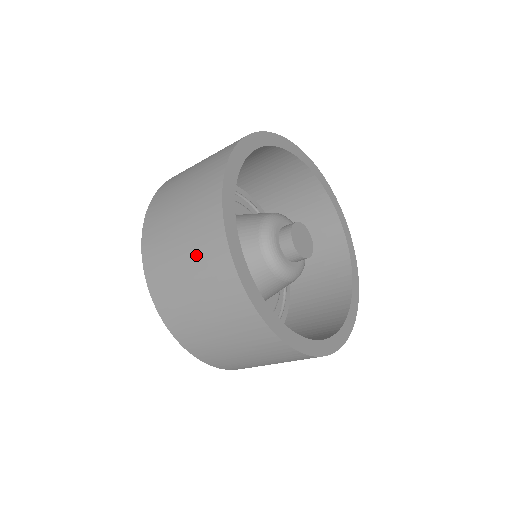
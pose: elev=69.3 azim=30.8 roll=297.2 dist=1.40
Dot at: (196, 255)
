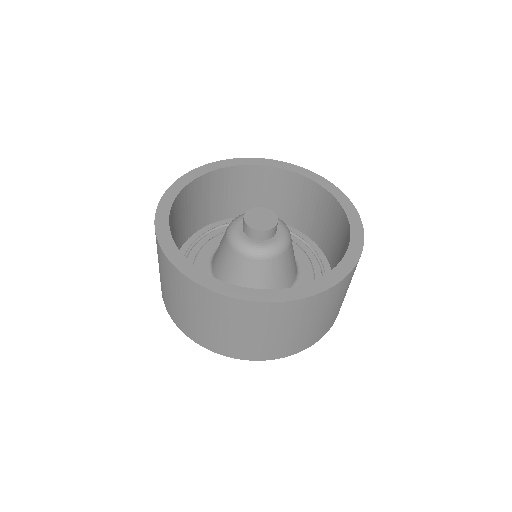
Dot at: (194, 305)
